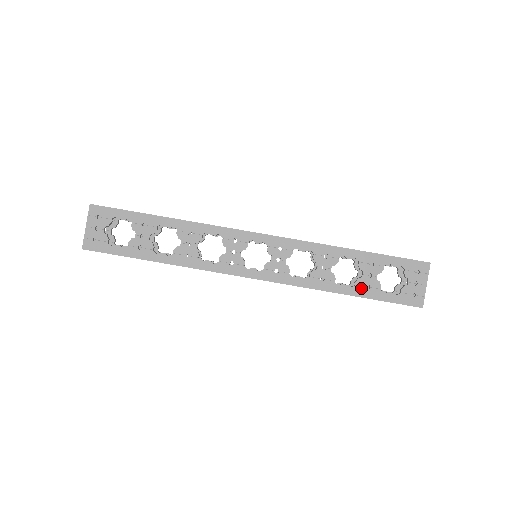
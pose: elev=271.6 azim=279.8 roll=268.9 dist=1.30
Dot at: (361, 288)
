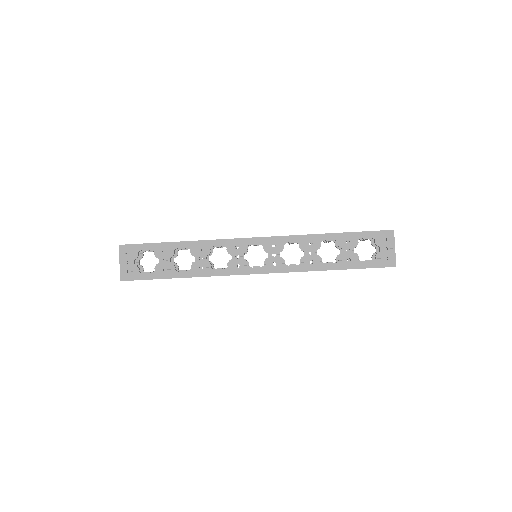
Dot at: (344, 262)
